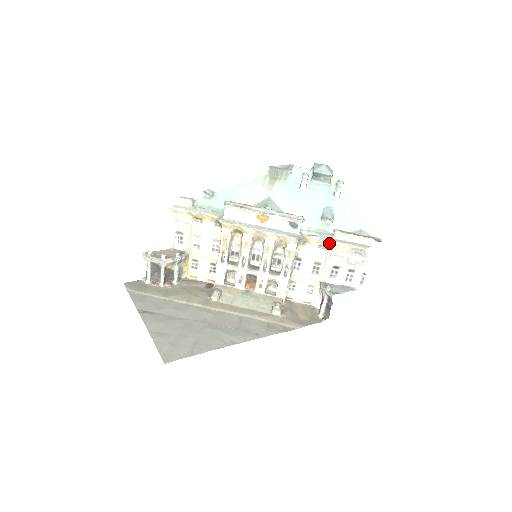
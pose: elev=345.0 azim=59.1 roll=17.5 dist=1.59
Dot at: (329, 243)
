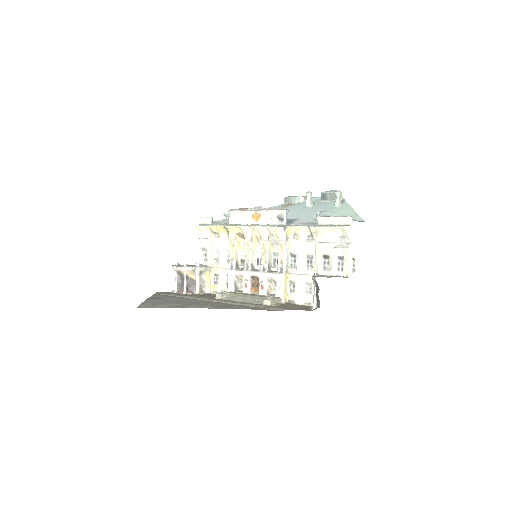
Dot at: (313, 229)
